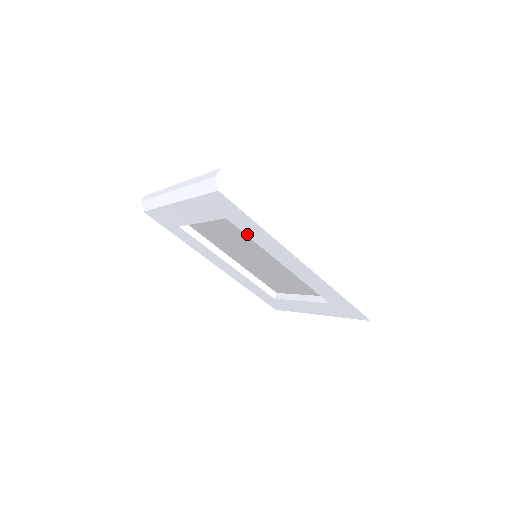
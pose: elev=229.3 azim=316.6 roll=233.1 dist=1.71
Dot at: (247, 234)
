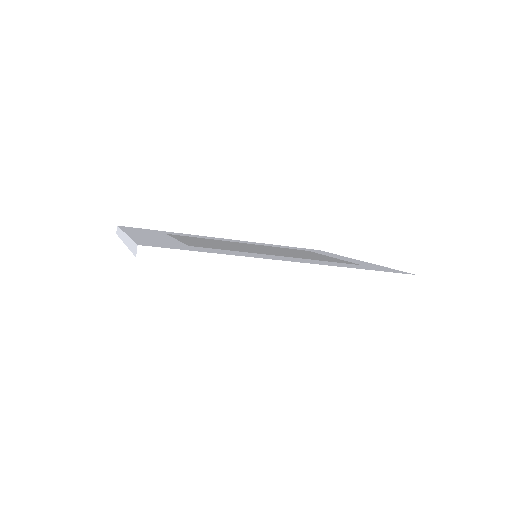
Dot at: occluded
